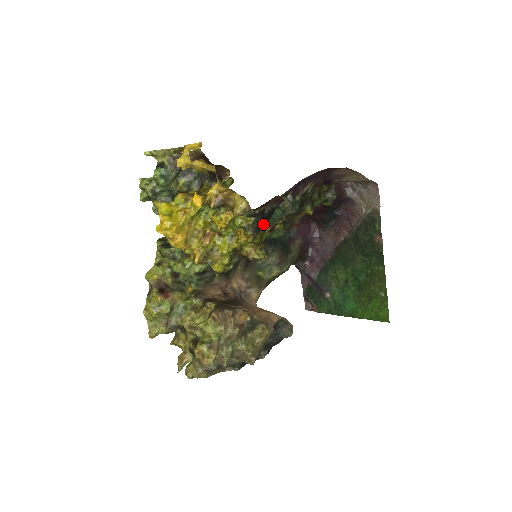
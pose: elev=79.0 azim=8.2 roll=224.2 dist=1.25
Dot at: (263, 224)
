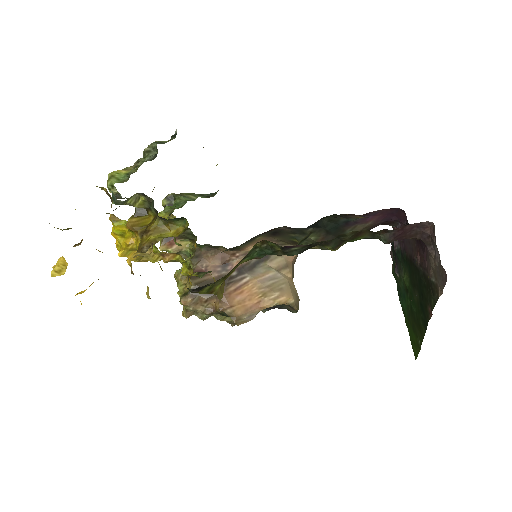
Dot at: (209, 284)
